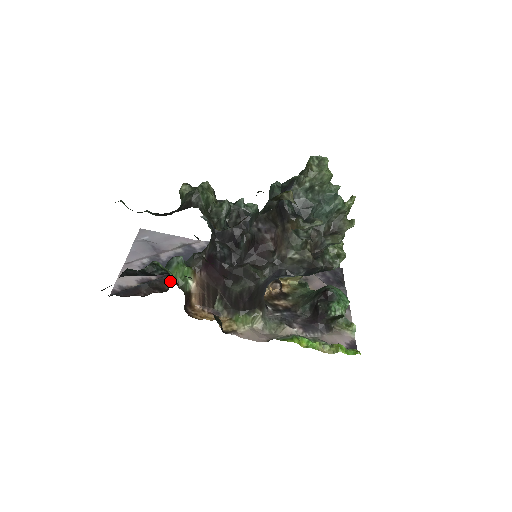
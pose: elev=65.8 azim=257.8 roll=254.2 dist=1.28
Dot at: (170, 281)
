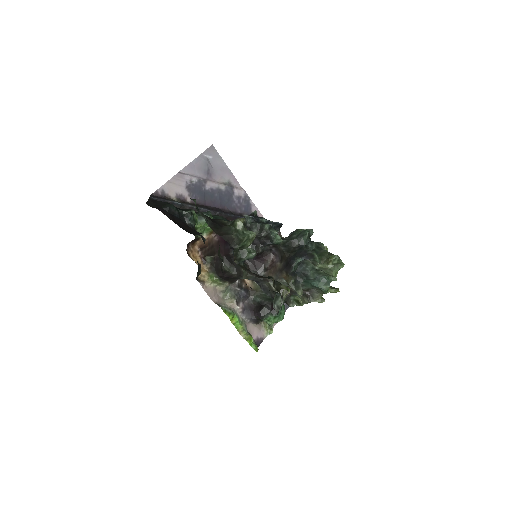
Dot at: occluded
